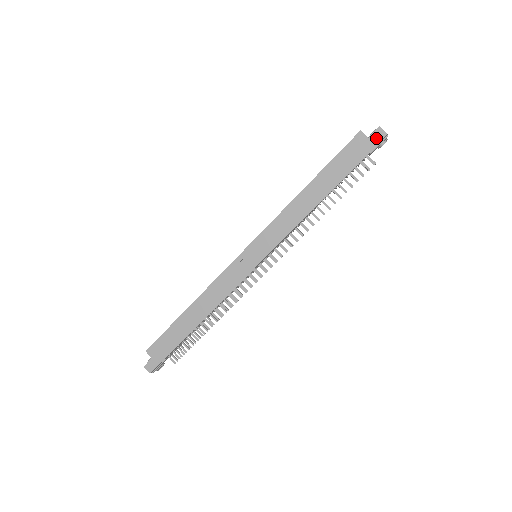
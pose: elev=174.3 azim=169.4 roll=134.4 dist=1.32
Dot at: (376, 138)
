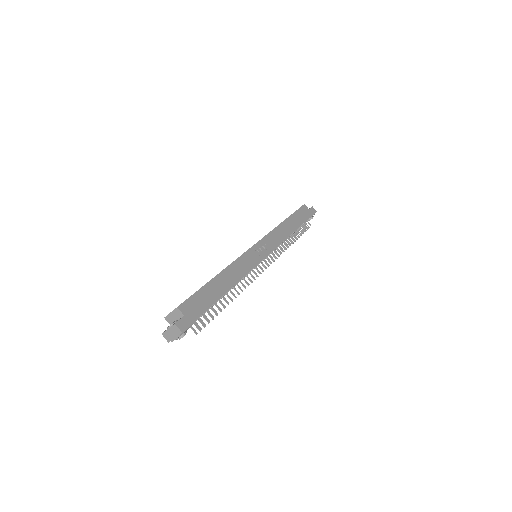
Dot at: (312, 211)
